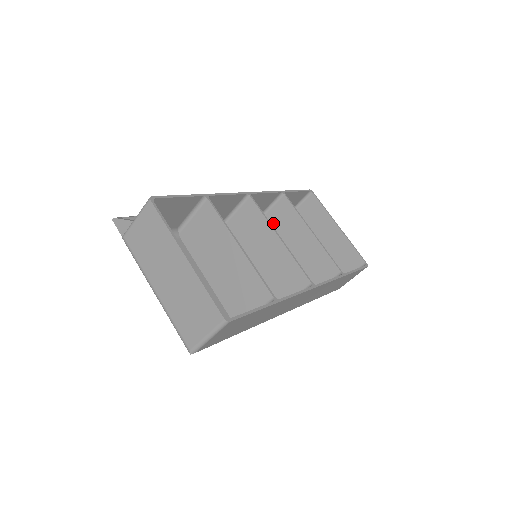
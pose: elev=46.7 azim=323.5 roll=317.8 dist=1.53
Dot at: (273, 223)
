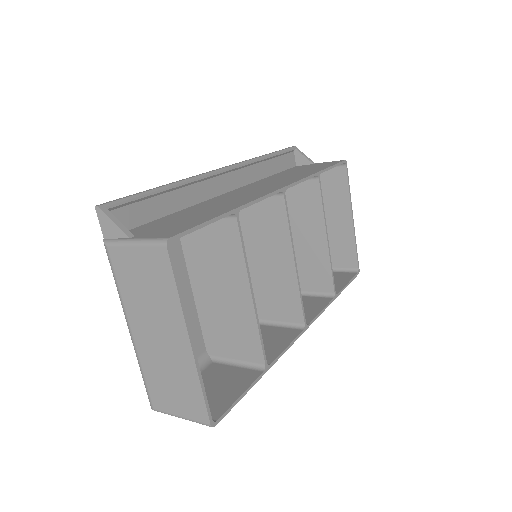
Dot at: (287, 197)
